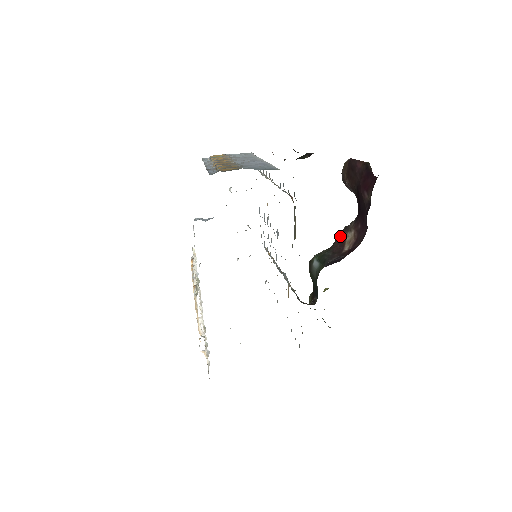
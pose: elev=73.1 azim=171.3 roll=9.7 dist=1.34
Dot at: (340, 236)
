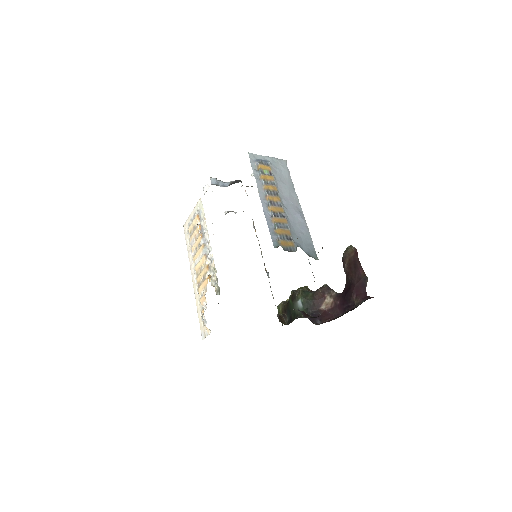
Dot at: (322, 292)
